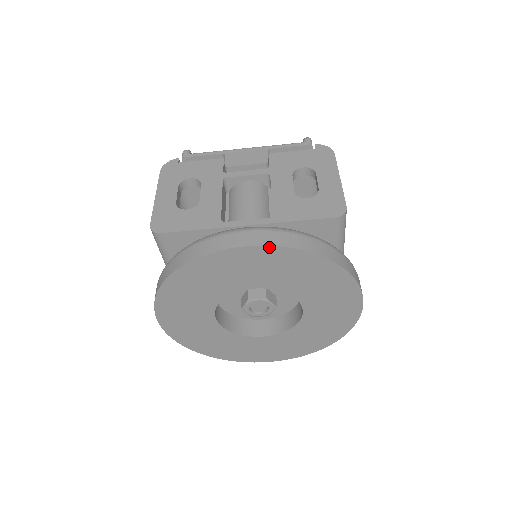
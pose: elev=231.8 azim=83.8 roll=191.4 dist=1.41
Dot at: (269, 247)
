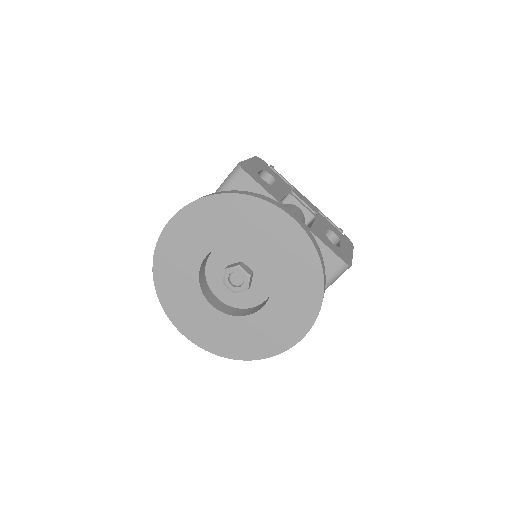
Dot at: (304, 232)
